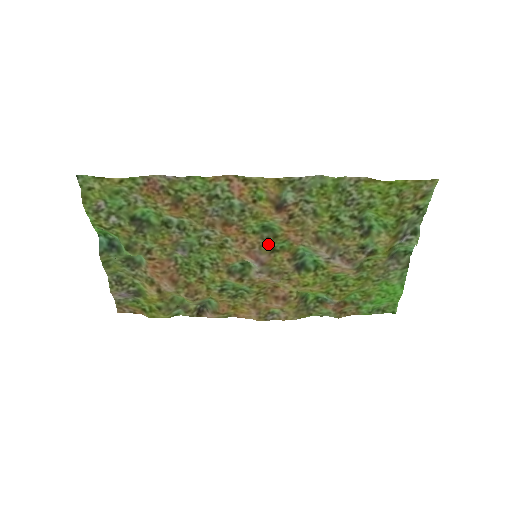
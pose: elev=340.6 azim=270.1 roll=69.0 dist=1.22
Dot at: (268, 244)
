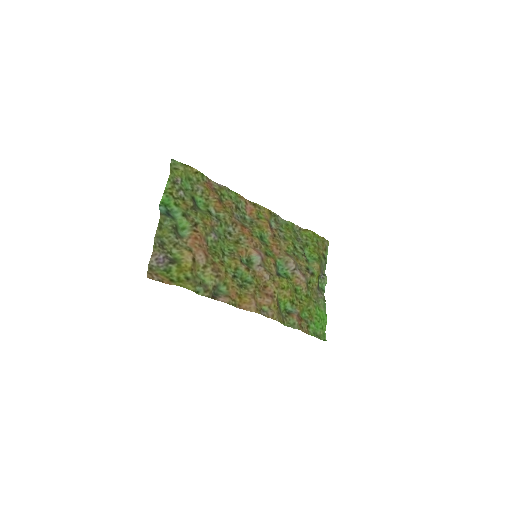
Dot at: (264, 248)
